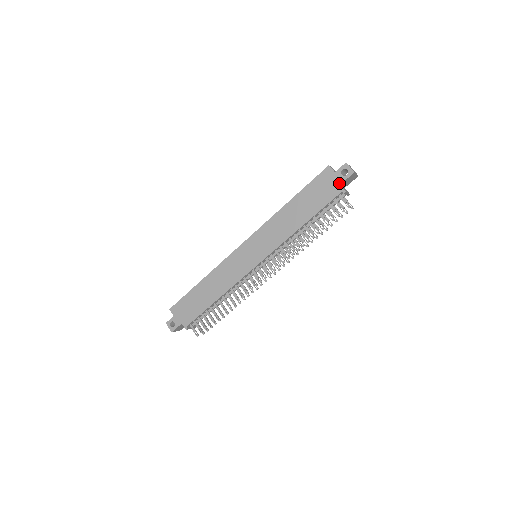
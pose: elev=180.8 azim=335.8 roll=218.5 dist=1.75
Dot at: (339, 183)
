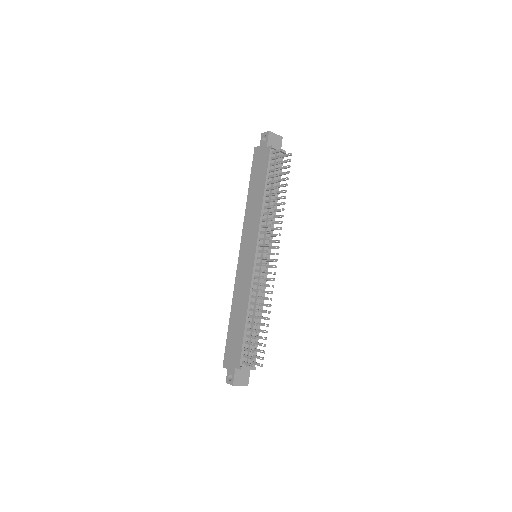
Dot at: (265, 147)
